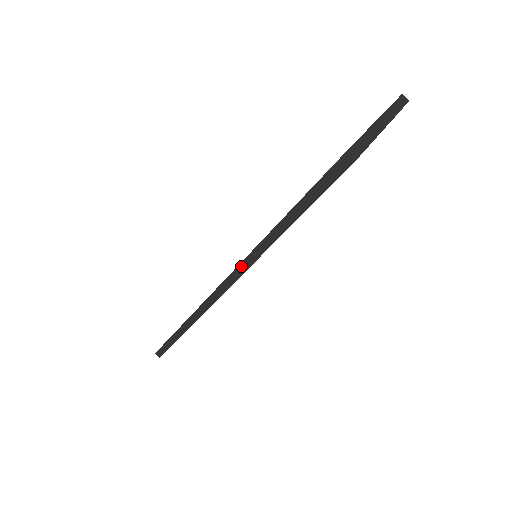
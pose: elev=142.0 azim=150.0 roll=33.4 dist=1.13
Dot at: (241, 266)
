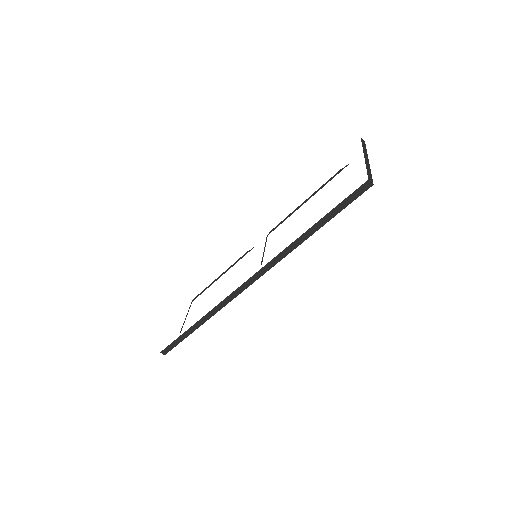
Dot at: (271, 263)
